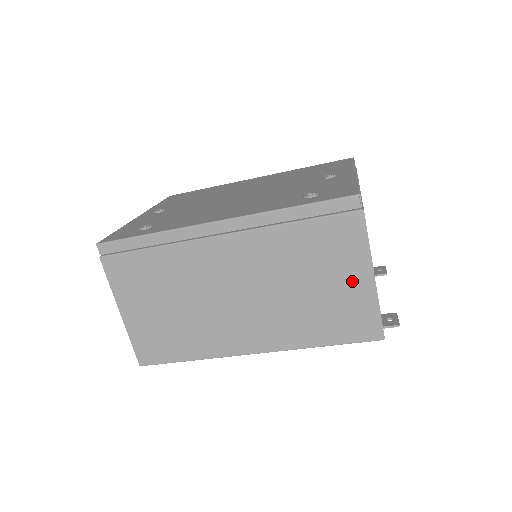
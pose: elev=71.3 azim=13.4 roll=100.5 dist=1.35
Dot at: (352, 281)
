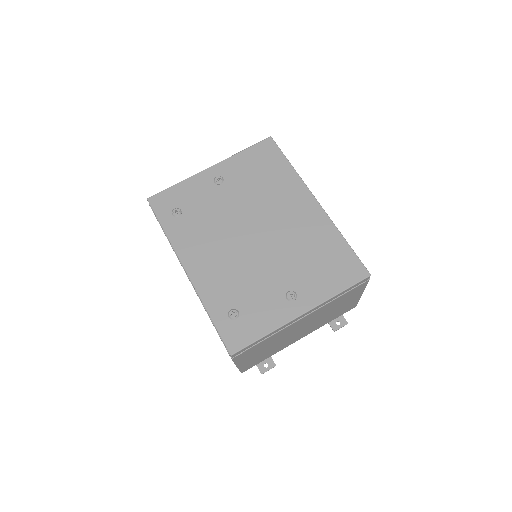
Dot at: occluded
